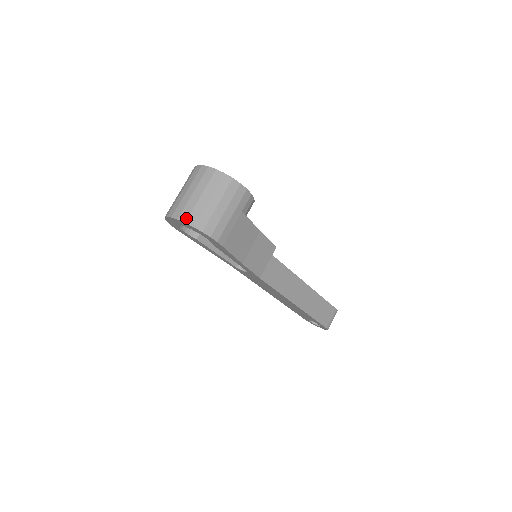
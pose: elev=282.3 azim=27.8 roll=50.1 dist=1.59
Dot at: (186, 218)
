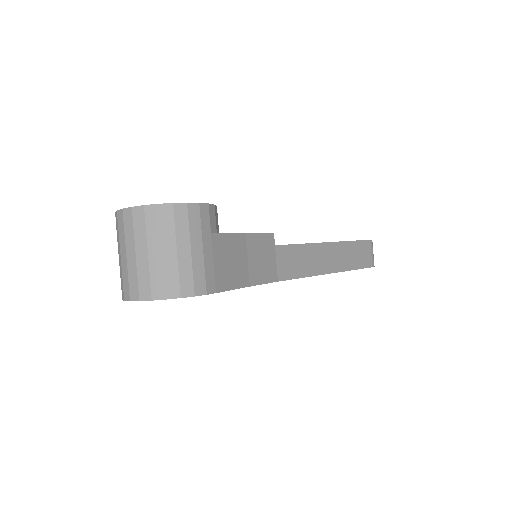
Dot at: (149, 294)
